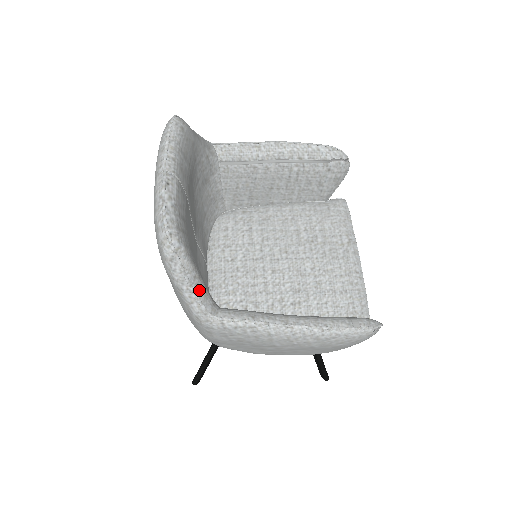
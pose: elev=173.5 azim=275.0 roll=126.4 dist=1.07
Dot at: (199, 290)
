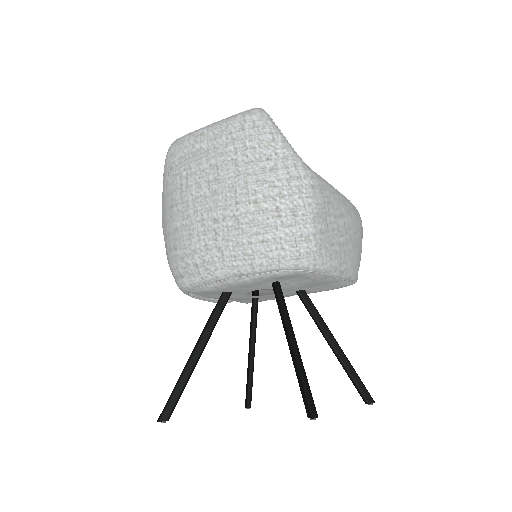
Dot at: occluded
